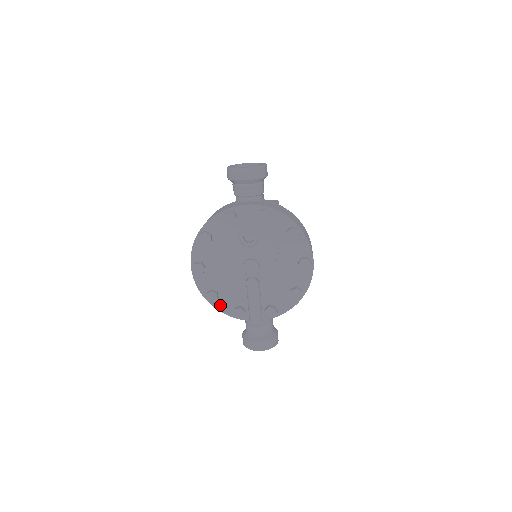
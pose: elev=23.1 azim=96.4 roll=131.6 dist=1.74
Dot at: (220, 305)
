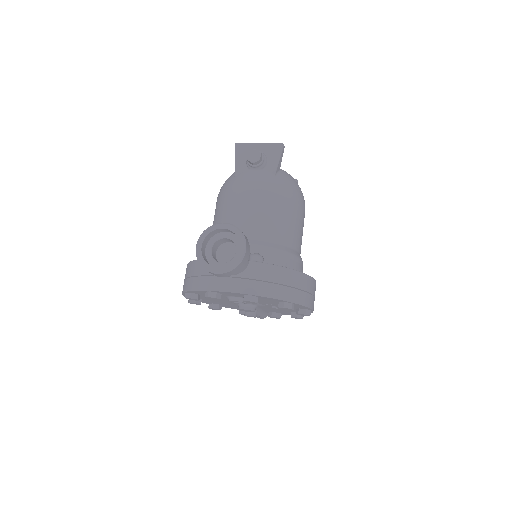
Dot at: occluded
